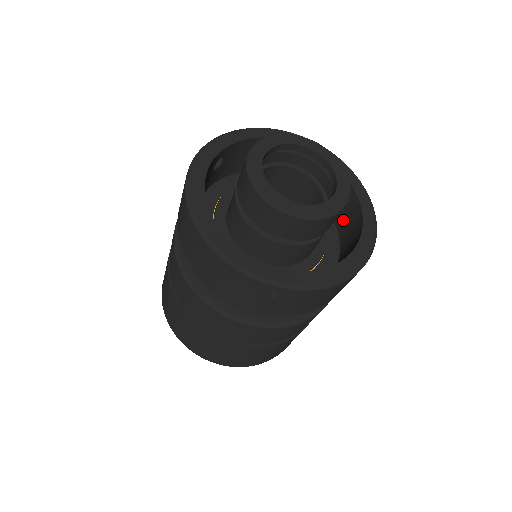
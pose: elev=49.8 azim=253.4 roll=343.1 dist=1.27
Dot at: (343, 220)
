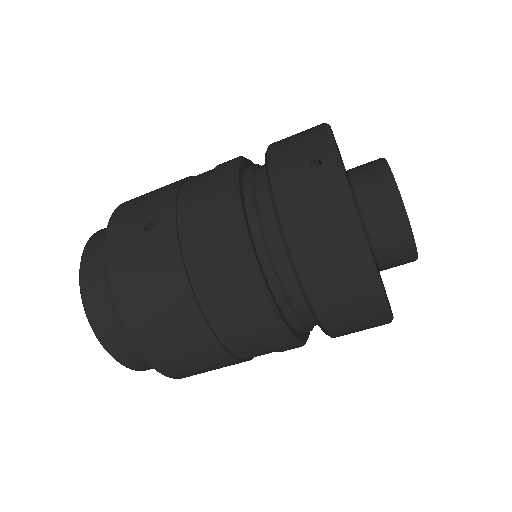
Dot at: occluded
